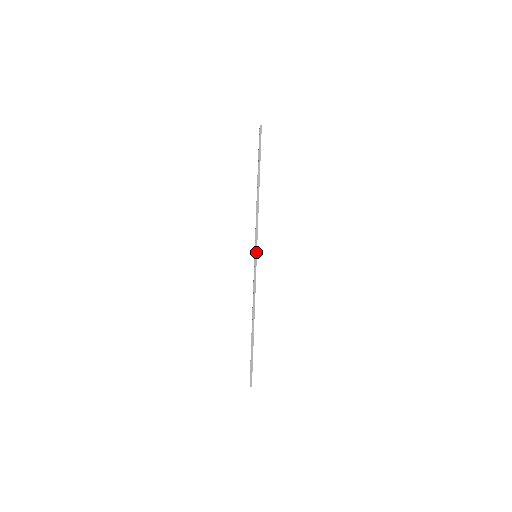
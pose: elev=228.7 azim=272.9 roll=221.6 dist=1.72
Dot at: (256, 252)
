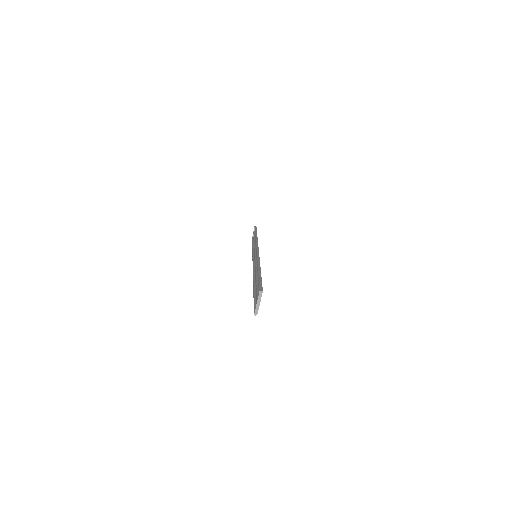
Dot at: (257, 247)
